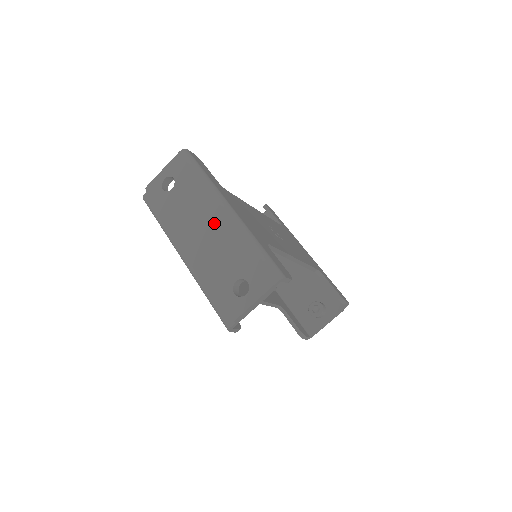
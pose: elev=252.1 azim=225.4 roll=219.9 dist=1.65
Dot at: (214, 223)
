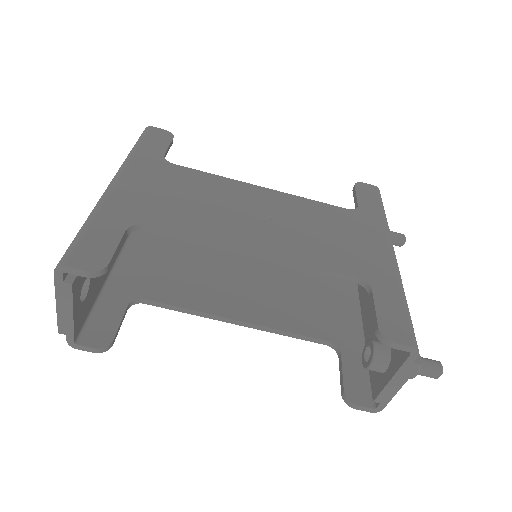
Dot at: occluded
